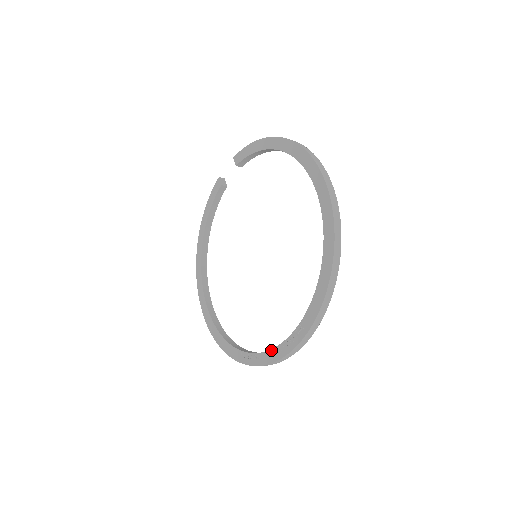
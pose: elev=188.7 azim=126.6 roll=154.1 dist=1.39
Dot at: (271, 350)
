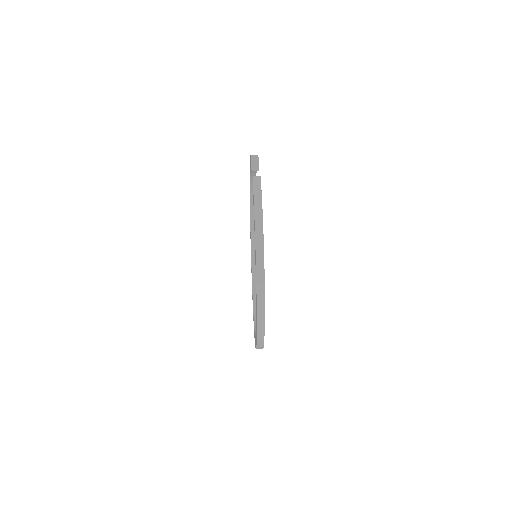
Dot at: (253, 303)
